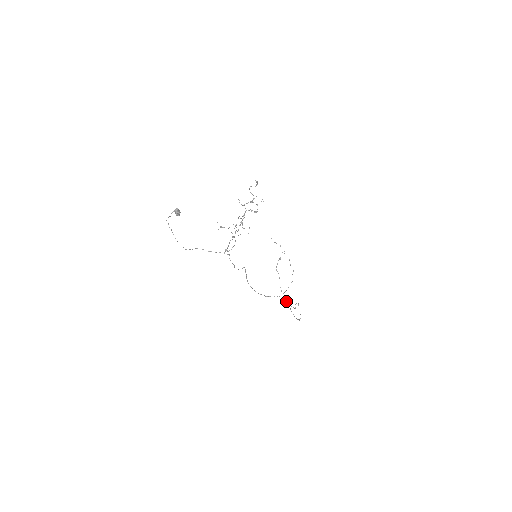
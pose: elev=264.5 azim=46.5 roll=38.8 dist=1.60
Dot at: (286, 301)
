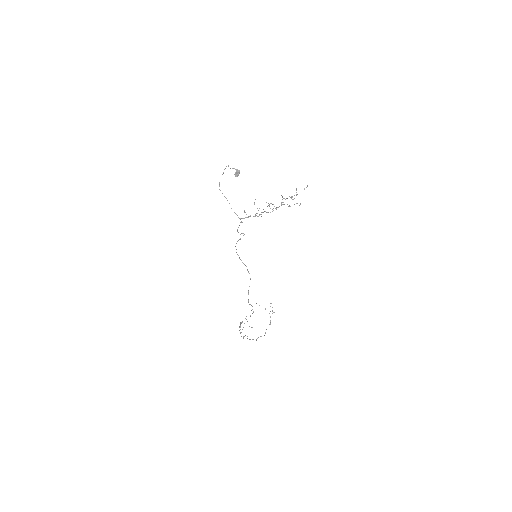
Dot at: (242, 321)
